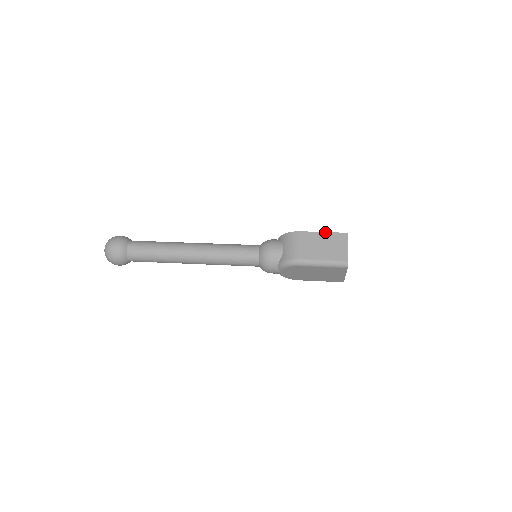
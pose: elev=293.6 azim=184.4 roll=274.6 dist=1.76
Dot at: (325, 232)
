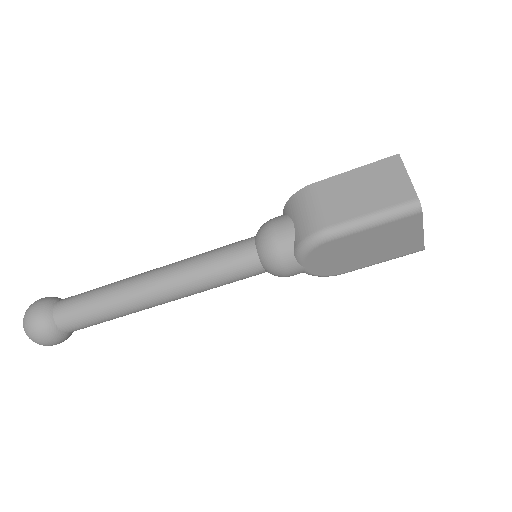
Dot at: (356, 168)
